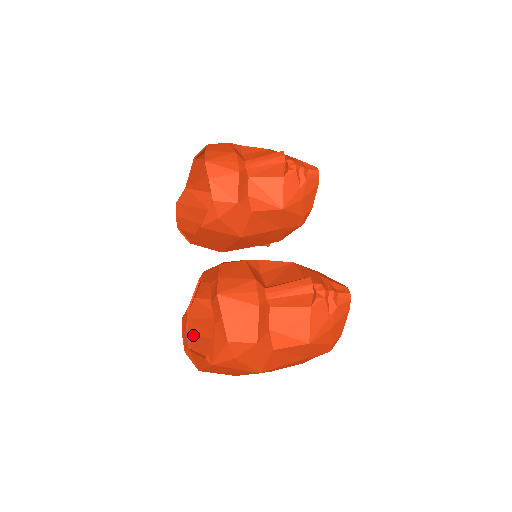
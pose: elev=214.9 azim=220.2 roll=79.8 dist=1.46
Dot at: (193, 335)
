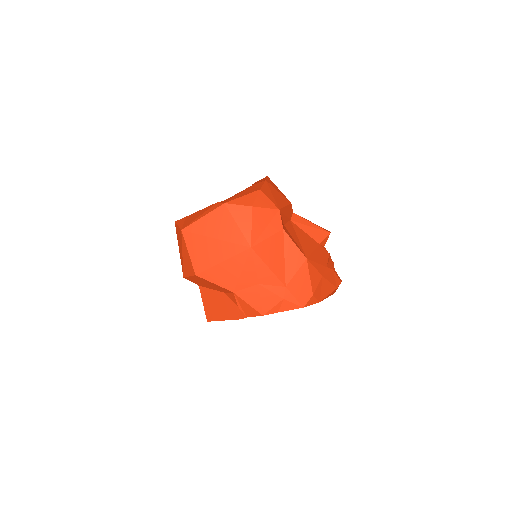
Dot at: occluded
